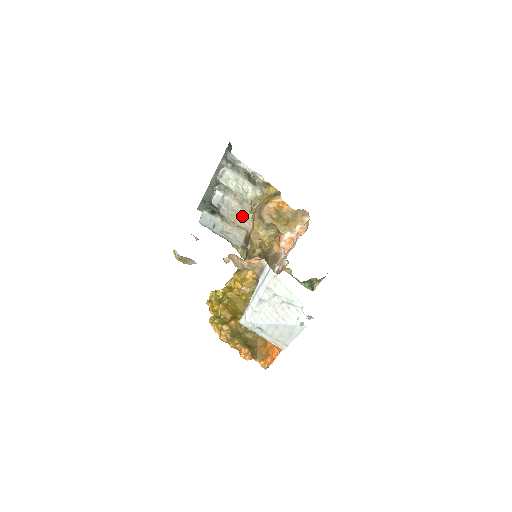
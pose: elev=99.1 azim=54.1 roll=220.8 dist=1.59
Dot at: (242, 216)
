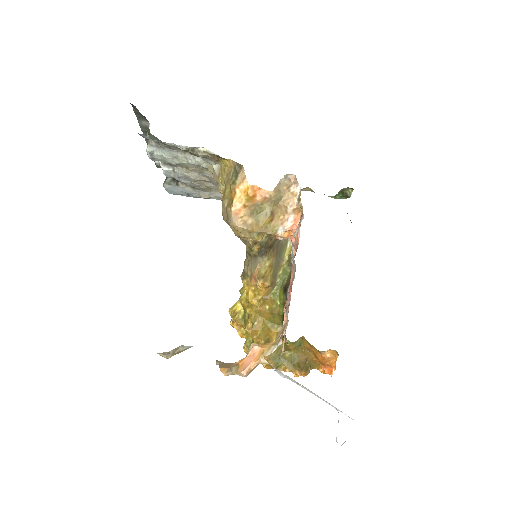
Dot at: (212, 183)
